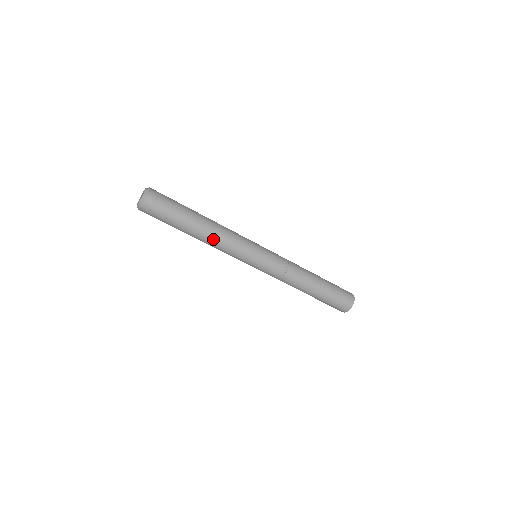
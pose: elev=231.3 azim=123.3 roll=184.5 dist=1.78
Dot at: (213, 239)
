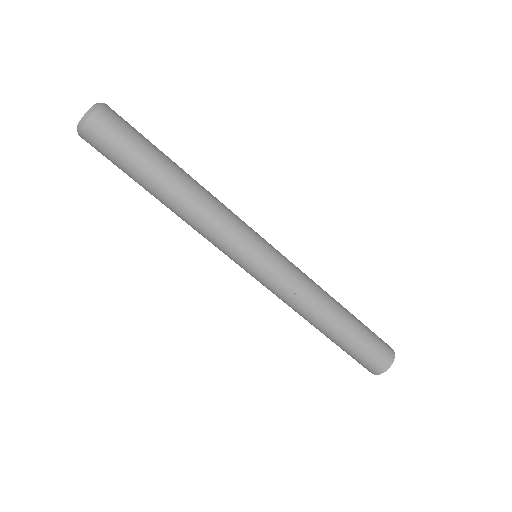
Dot at: (192, 210)
